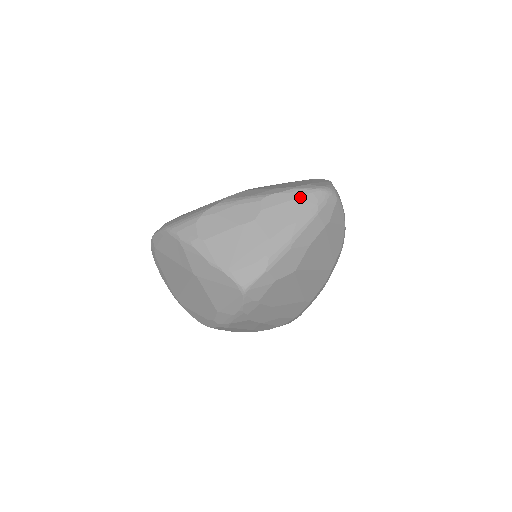
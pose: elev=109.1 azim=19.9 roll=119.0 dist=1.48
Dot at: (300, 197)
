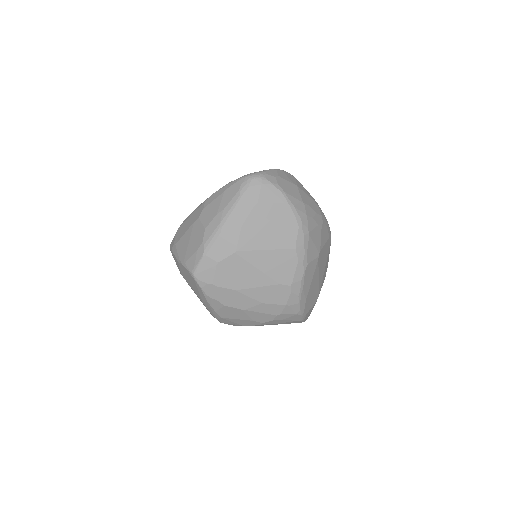
Dot at: (228, 189)
